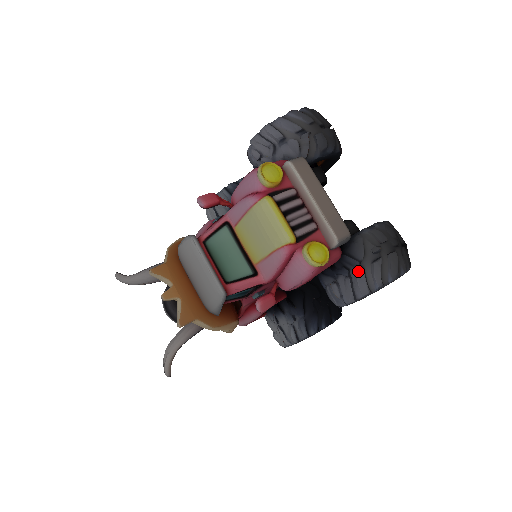
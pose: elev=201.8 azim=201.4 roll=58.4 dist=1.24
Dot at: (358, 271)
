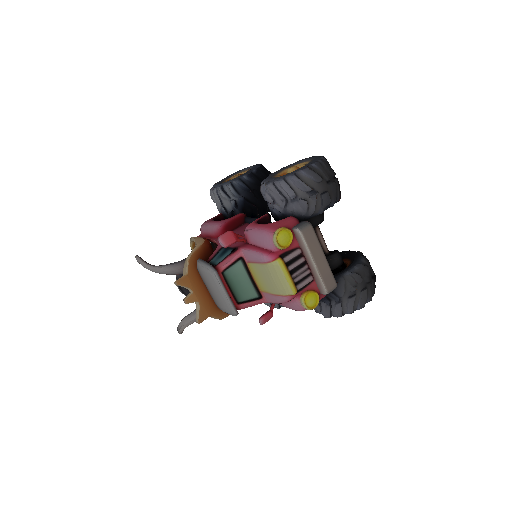
Dot at: (337, 303)
